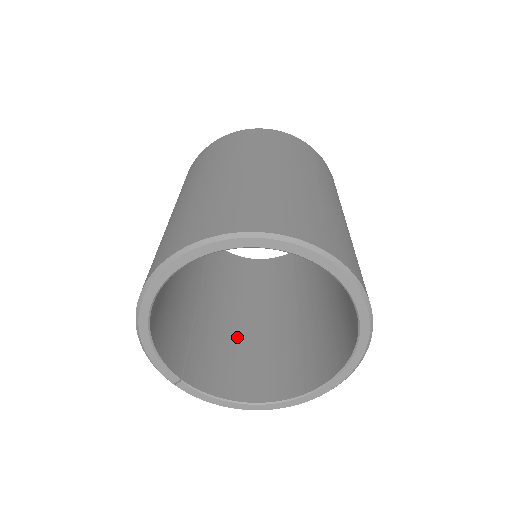
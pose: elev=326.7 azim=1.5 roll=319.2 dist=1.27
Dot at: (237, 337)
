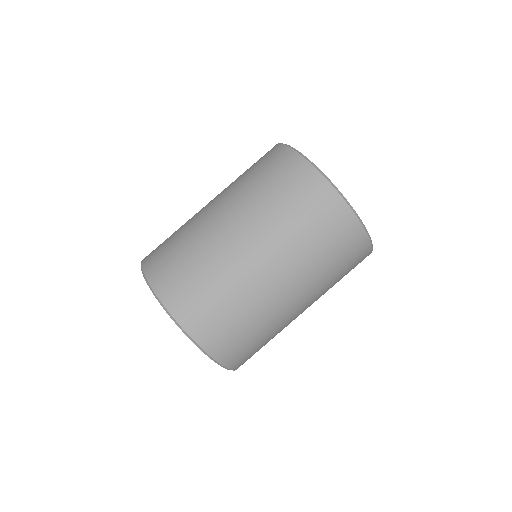
Dot at: occluded
